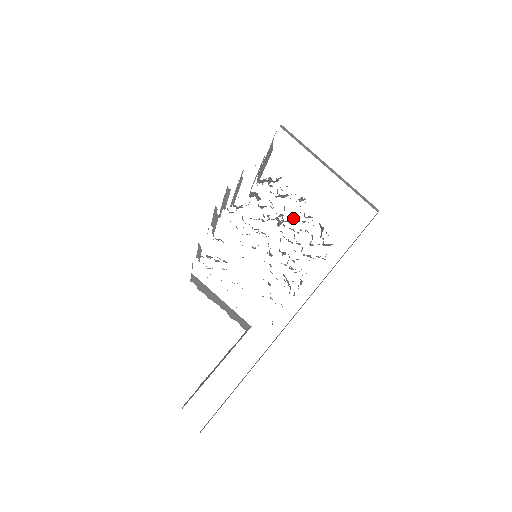
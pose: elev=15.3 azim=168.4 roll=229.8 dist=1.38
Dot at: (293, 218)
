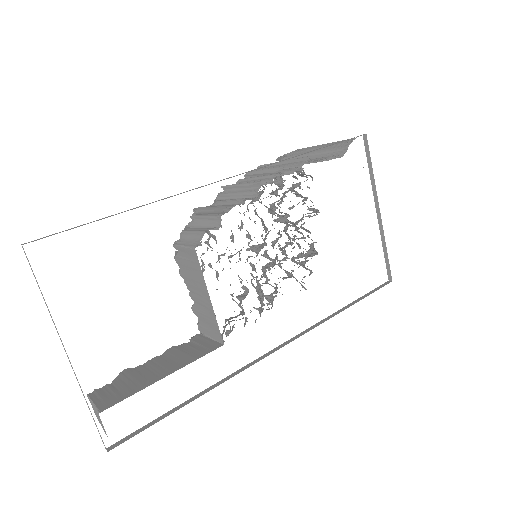
Dot at: (294, 223)
